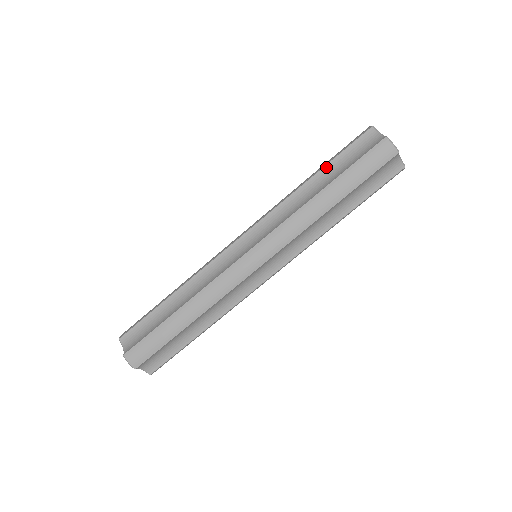
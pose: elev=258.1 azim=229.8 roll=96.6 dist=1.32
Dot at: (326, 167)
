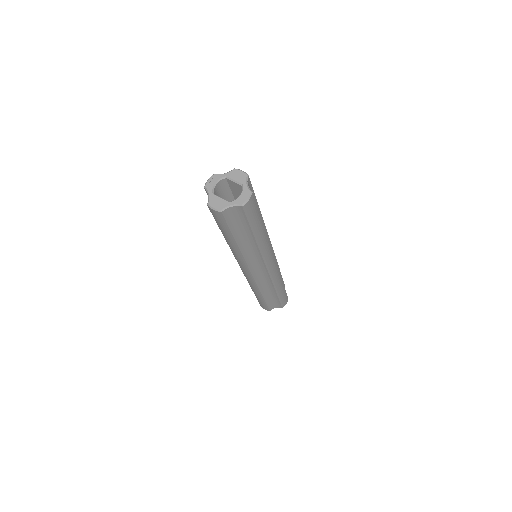
Dot at: occluded
